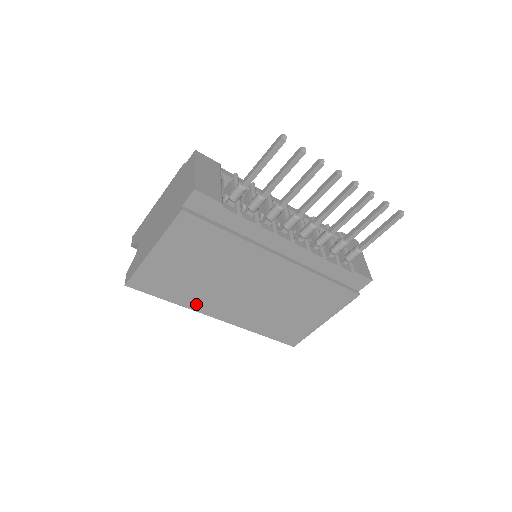
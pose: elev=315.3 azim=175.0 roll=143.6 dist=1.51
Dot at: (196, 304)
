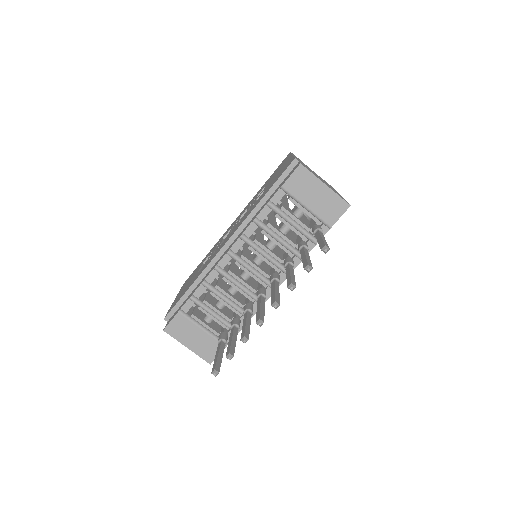
Dot at: occluded
